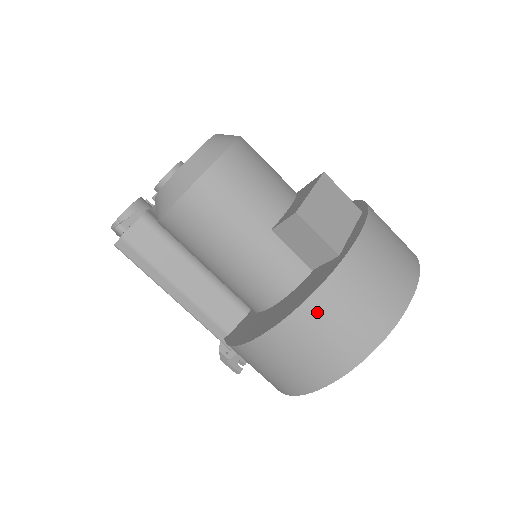
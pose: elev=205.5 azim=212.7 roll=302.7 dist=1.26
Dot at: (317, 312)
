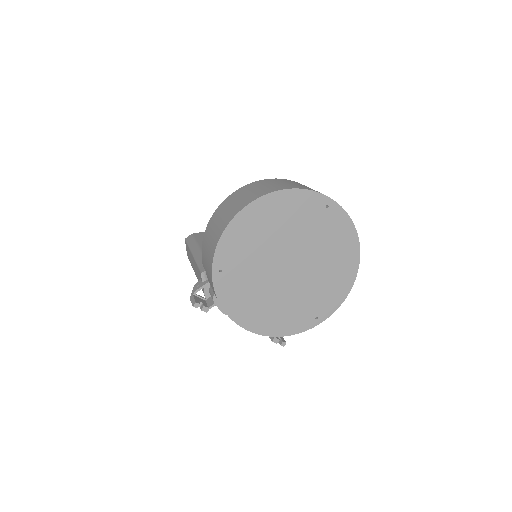
Dot at: (257, 184)
